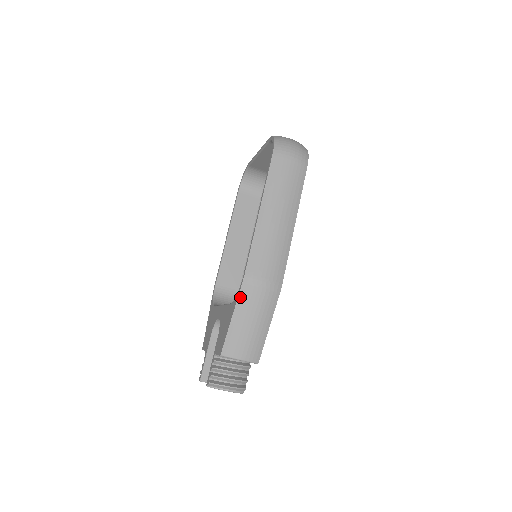
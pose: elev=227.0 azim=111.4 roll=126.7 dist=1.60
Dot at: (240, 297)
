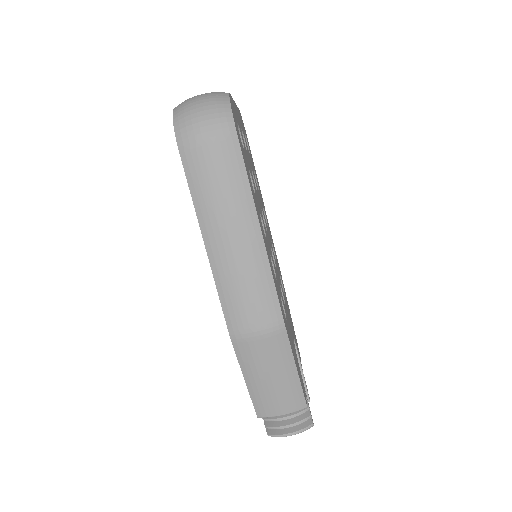
Dot at: (239, 358)
